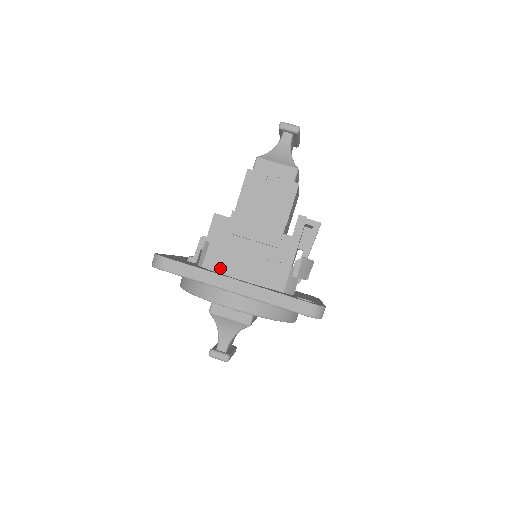
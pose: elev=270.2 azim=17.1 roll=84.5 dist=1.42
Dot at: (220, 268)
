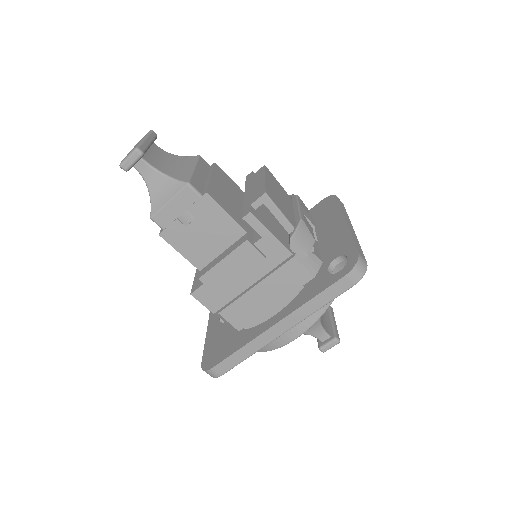
Dot at: (250, 318)
